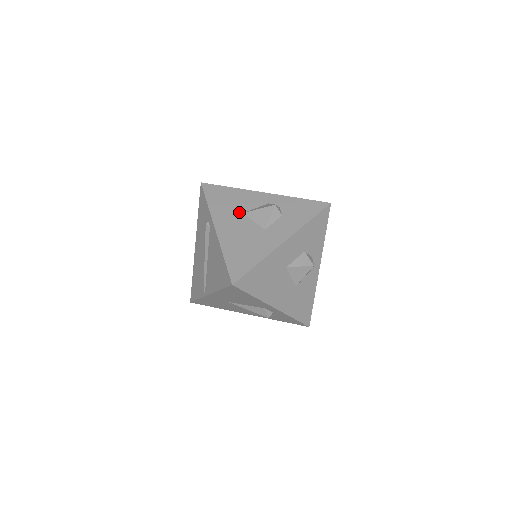
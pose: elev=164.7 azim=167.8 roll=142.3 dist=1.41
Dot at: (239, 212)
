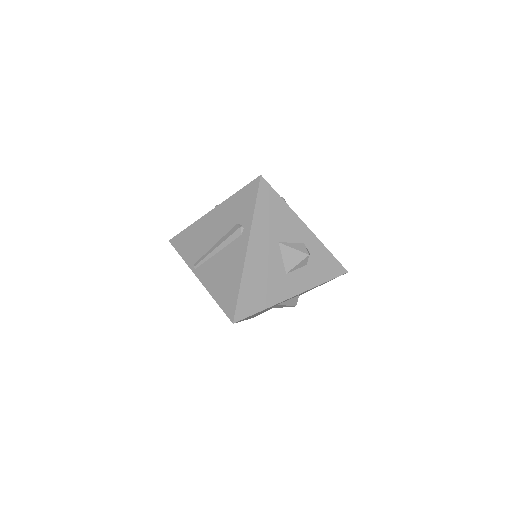
Dot at: (276, 239)
